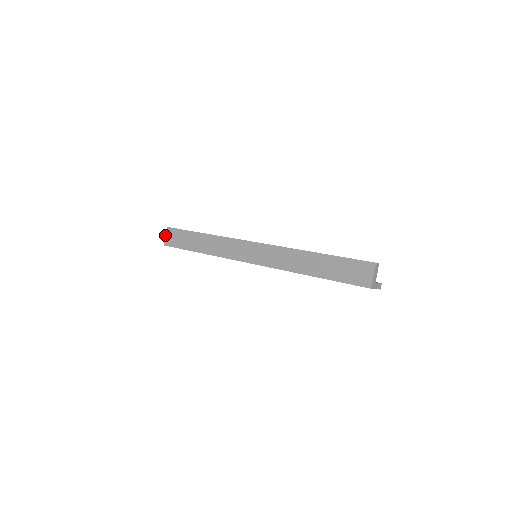
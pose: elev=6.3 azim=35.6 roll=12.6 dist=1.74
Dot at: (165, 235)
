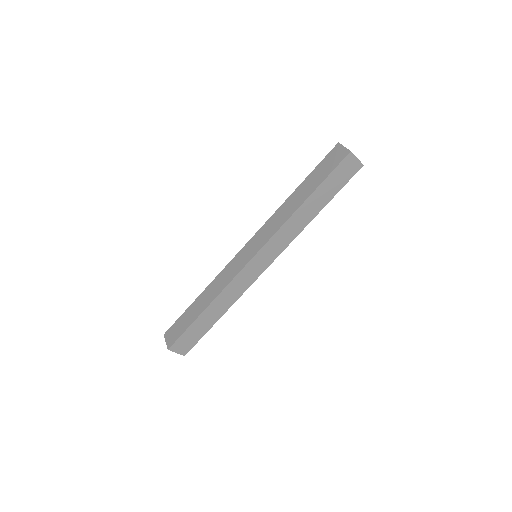
Dot at: (165, 341)
